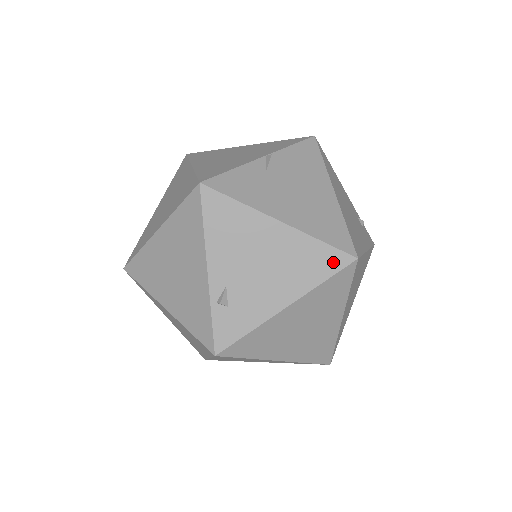
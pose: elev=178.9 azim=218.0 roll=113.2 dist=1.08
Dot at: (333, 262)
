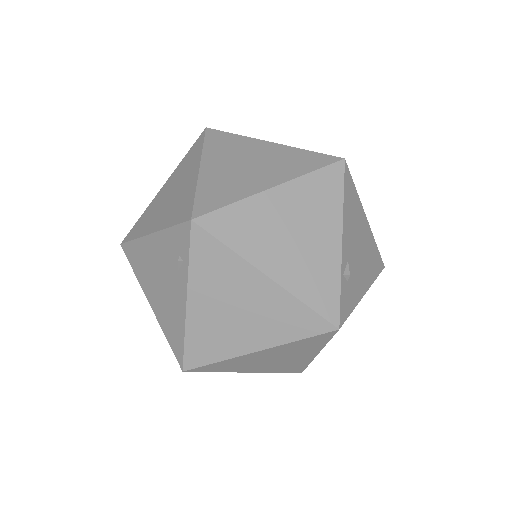
Dot at: (379, 265)
